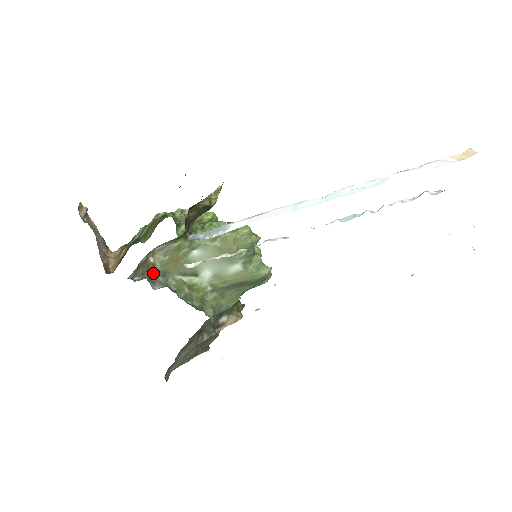
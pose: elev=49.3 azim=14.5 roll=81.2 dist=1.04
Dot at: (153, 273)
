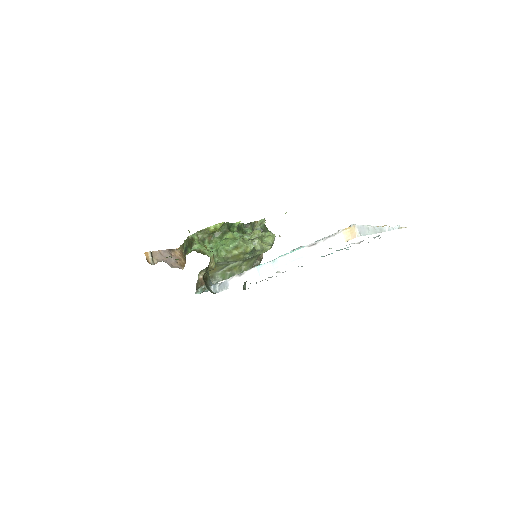
Dot at: occluded
